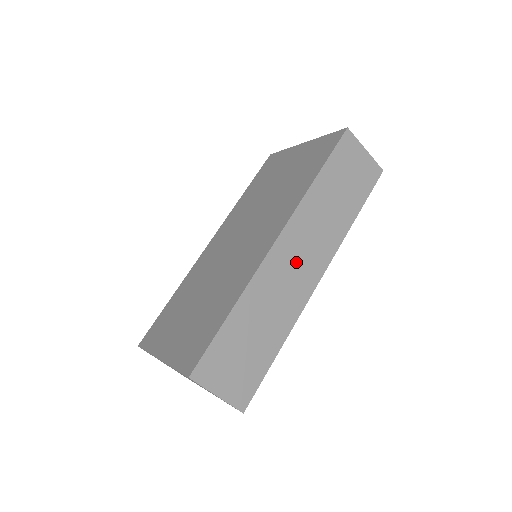
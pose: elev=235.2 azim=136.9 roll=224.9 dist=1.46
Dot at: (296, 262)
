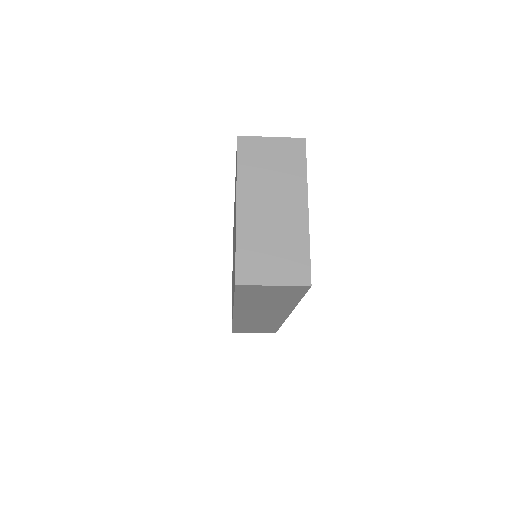
Dot at: (259, 316)
